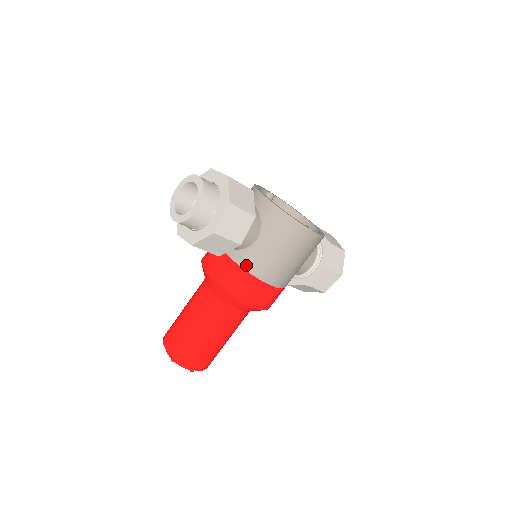
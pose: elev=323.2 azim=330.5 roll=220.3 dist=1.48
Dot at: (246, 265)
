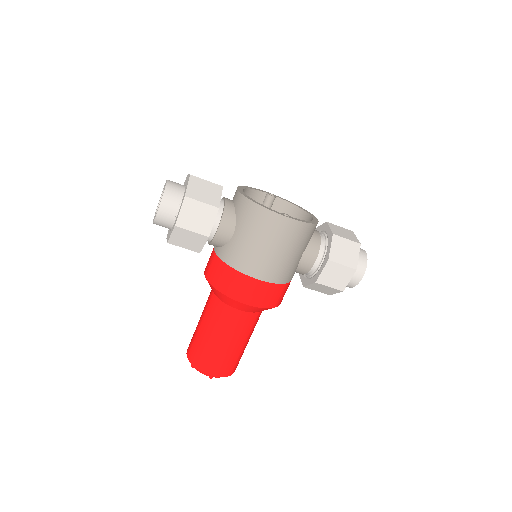
Dot at: (228, 260)
